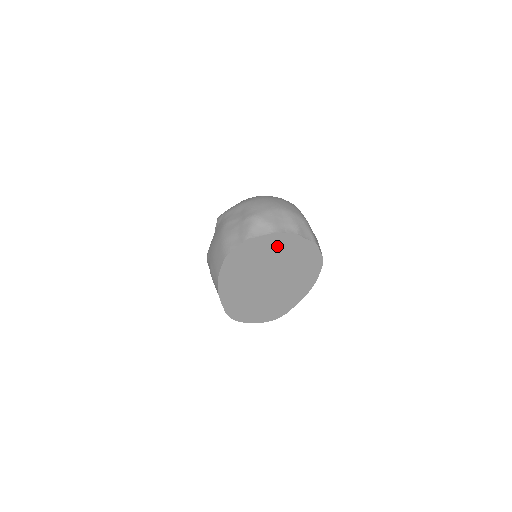
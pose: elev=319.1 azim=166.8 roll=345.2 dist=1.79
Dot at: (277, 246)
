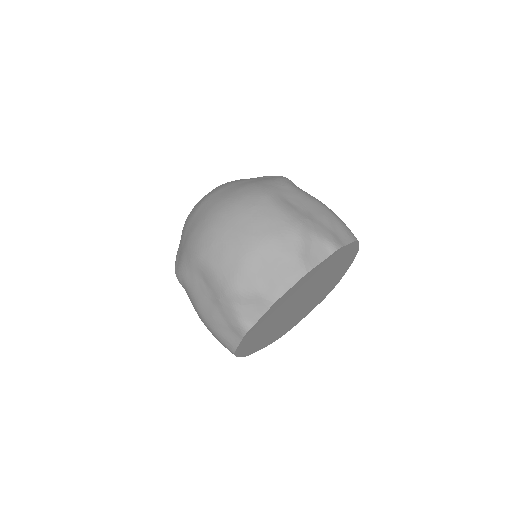
Dot at: (288, 297)
